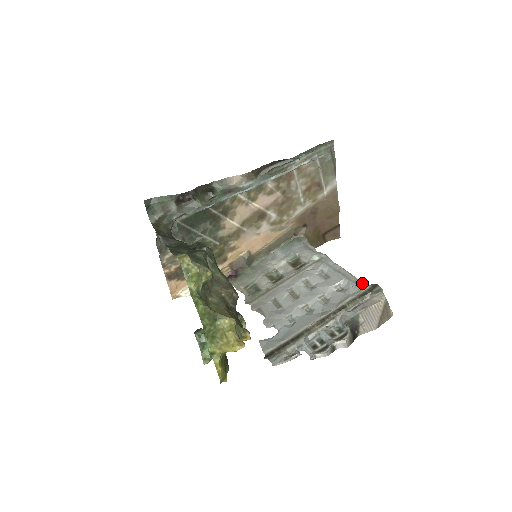
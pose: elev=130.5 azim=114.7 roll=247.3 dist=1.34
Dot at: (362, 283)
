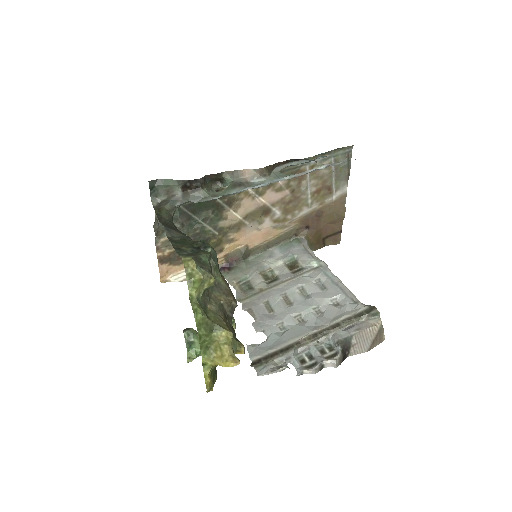
Dot at: (359, 302)
